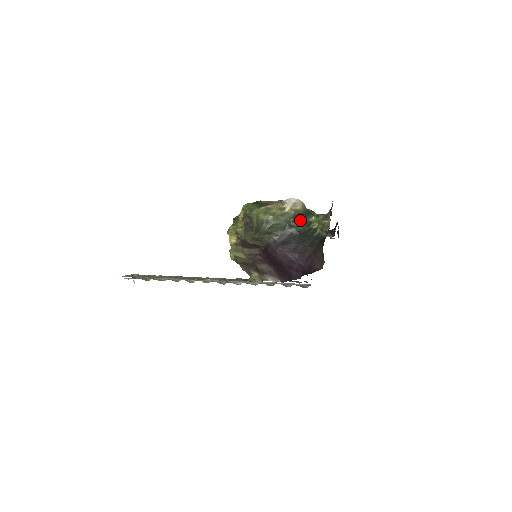
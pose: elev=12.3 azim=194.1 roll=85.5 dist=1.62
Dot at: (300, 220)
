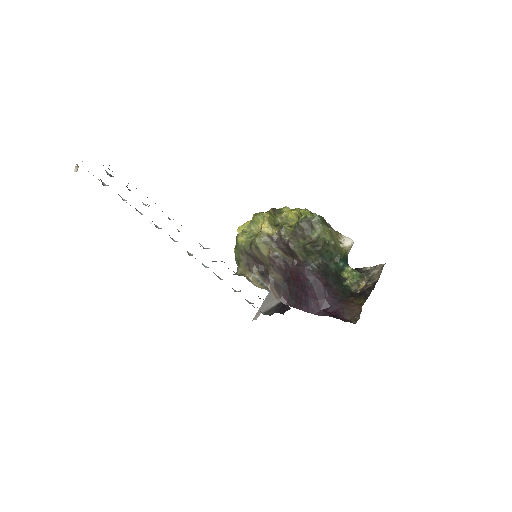
Dot at: (343, 262)
